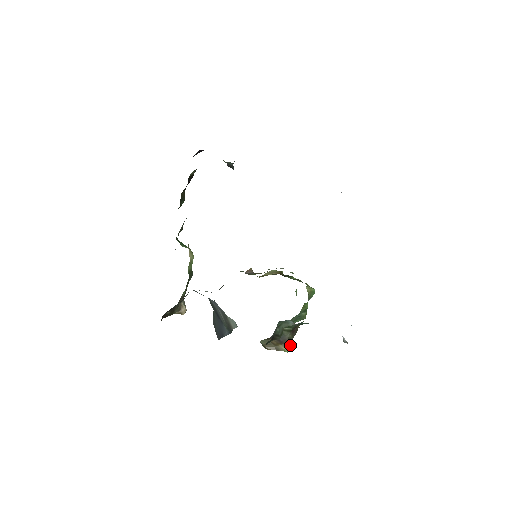
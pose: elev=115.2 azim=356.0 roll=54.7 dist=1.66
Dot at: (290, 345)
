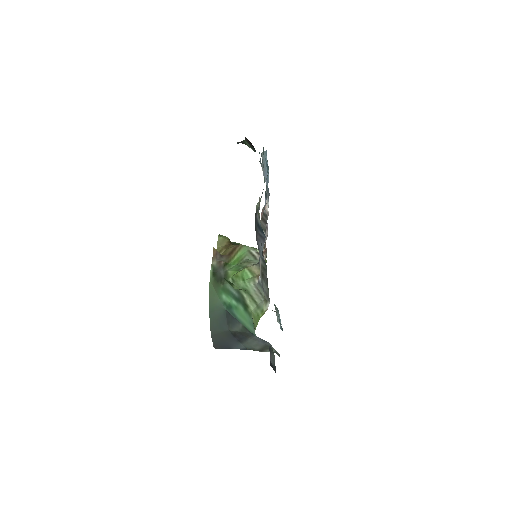
Dot at: occluded
